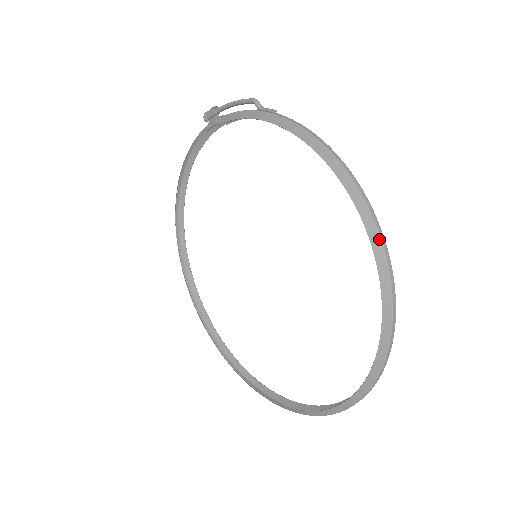
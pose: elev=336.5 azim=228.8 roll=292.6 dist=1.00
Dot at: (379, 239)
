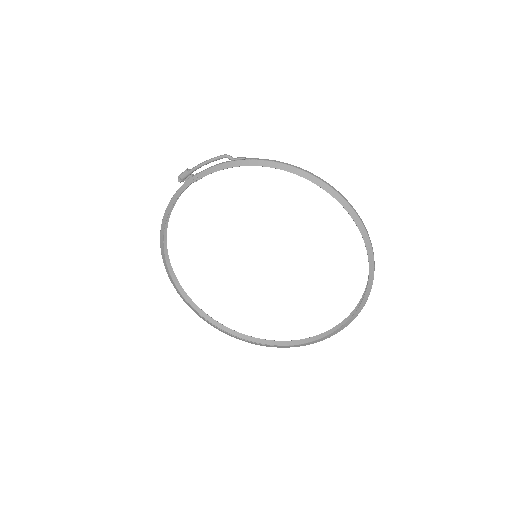
Dot at: (349, 206)
